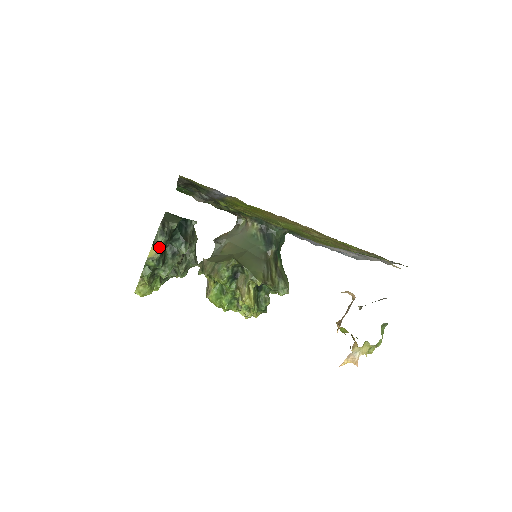
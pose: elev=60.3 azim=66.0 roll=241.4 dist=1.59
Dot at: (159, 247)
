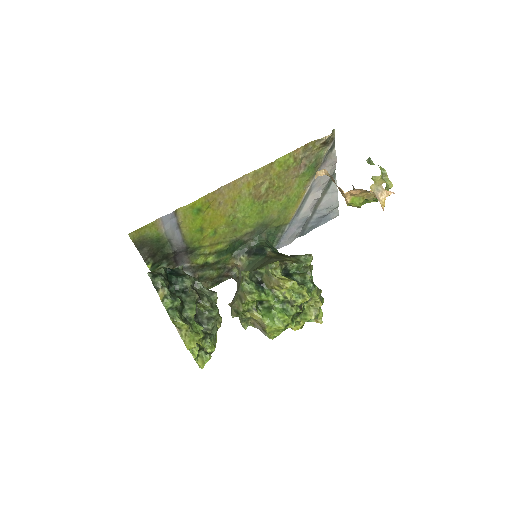
Dot at: (162, 286)
